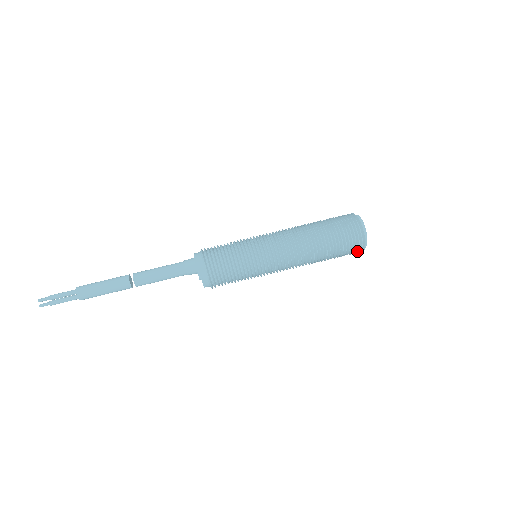
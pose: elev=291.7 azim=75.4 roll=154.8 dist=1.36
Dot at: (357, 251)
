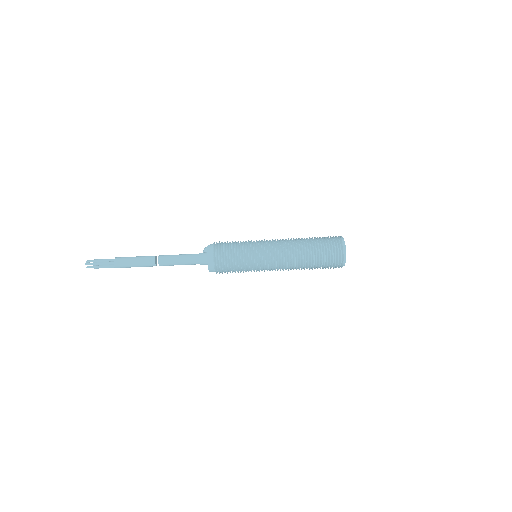
Dot at: occluded
